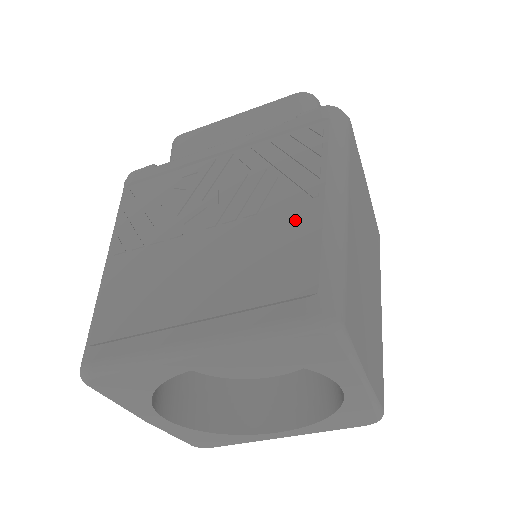
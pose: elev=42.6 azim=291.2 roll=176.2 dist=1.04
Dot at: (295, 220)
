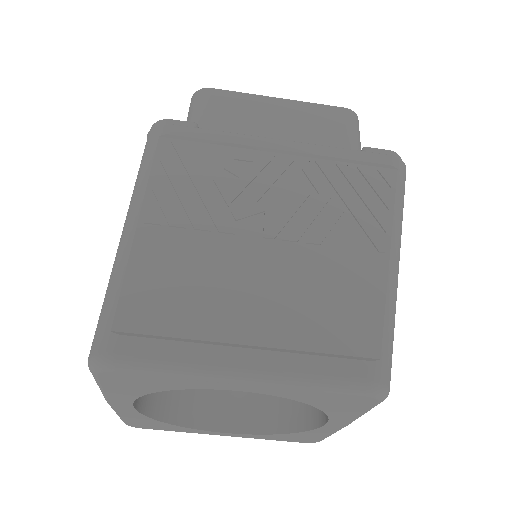
Dot at: (360, 269)
